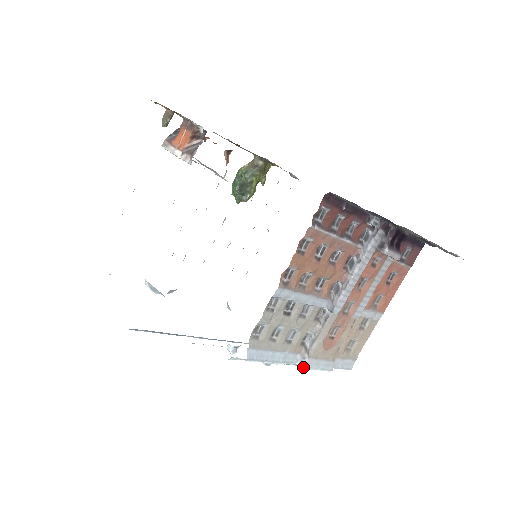
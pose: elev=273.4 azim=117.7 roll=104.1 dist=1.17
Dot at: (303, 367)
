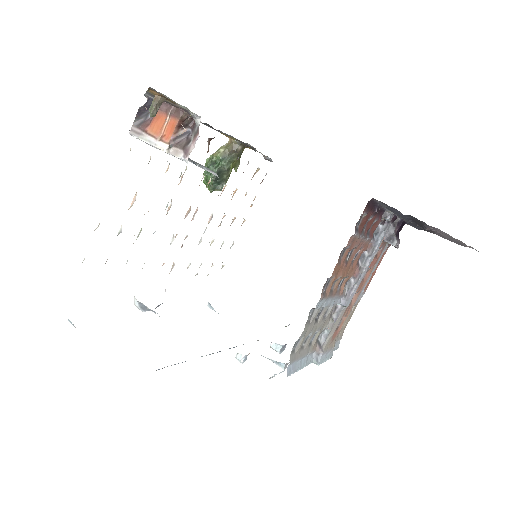
Dot at: (319, 363)
